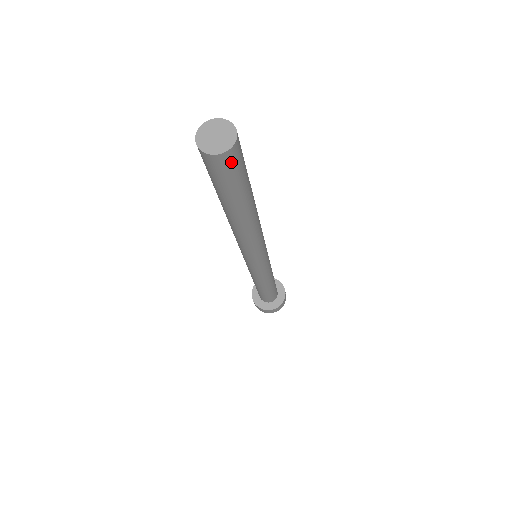
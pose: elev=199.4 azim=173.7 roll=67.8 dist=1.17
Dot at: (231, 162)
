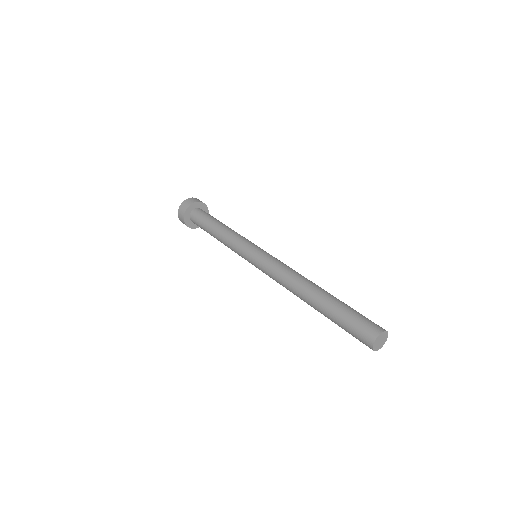
Dot at: occluded
